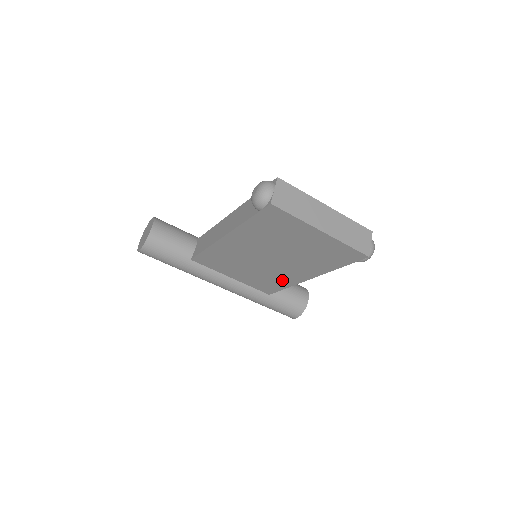
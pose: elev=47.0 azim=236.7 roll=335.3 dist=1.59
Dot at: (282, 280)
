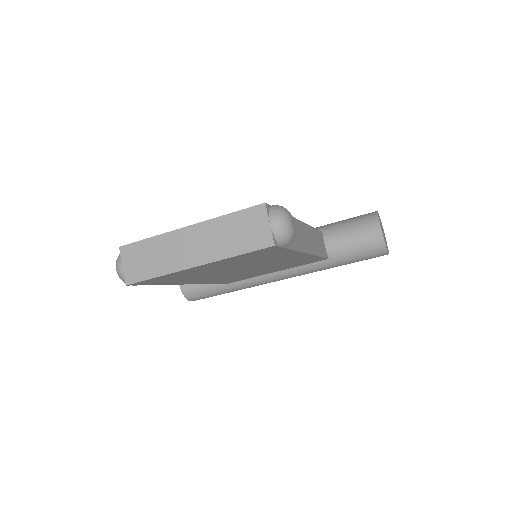
Dot at: (300, 260)
